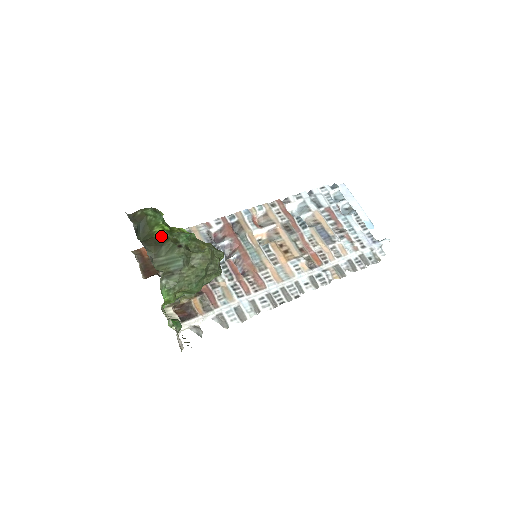
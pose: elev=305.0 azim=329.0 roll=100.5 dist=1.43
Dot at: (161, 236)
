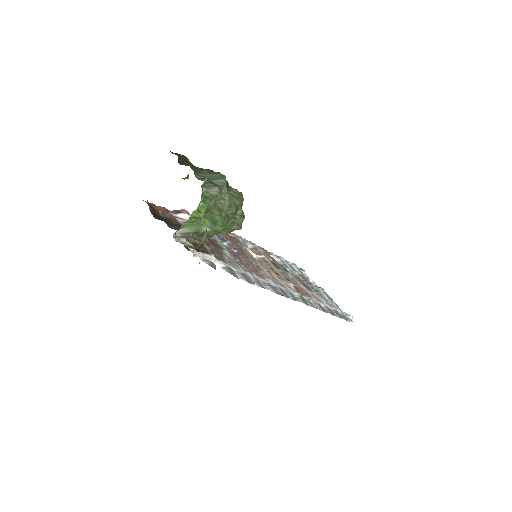
Dot at: occluded
